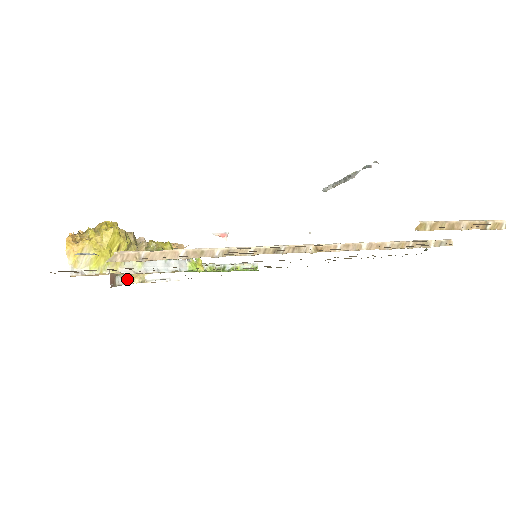
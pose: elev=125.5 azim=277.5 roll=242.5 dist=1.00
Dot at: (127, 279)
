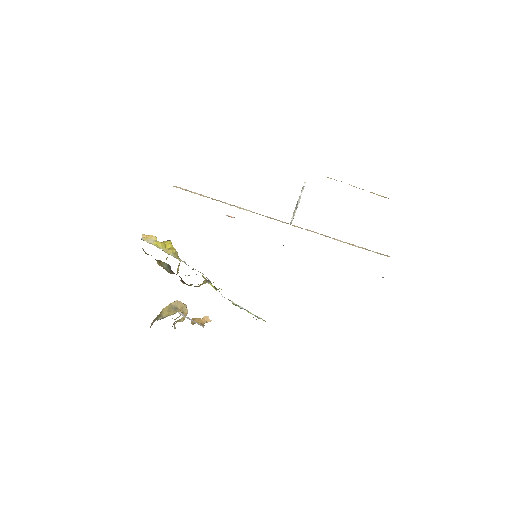
Dot at: occluded
